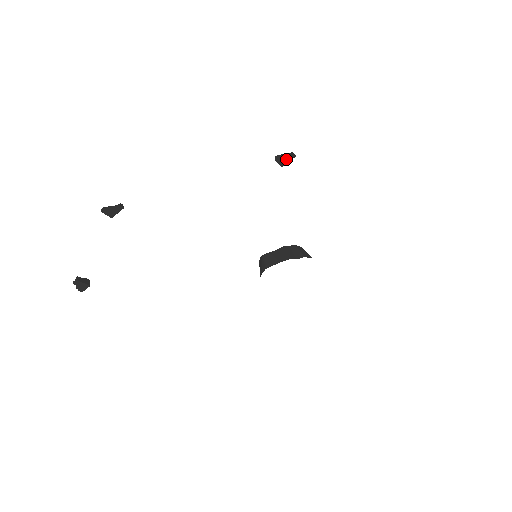
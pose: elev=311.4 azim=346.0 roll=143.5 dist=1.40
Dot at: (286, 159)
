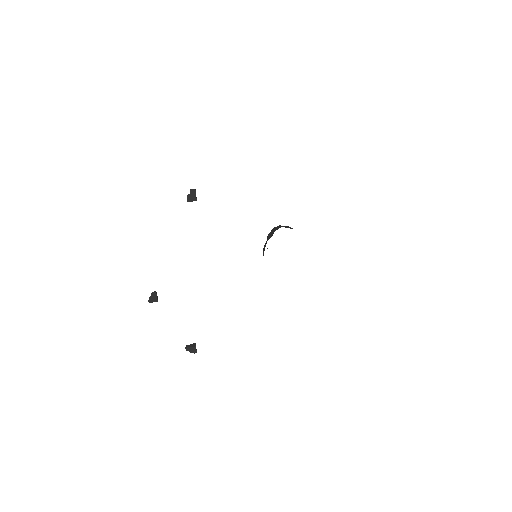
Dot at: (193, 196)
